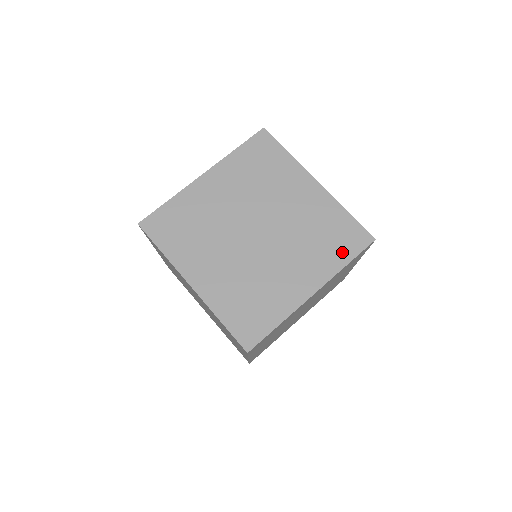
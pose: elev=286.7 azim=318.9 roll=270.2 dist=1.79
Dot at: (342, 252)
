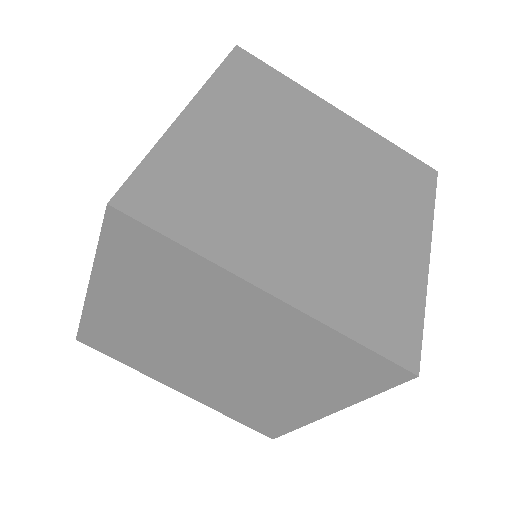
Dot at: (420, 192)
